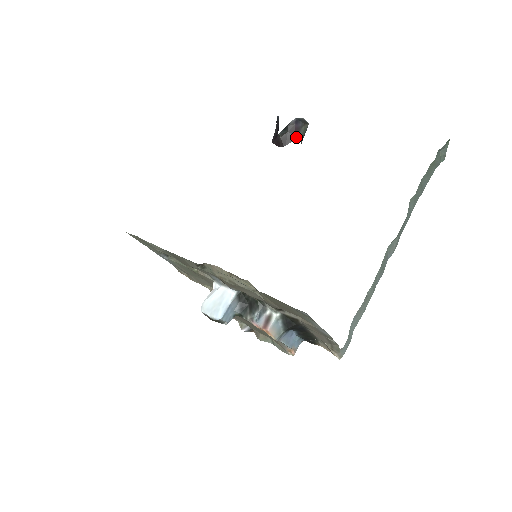
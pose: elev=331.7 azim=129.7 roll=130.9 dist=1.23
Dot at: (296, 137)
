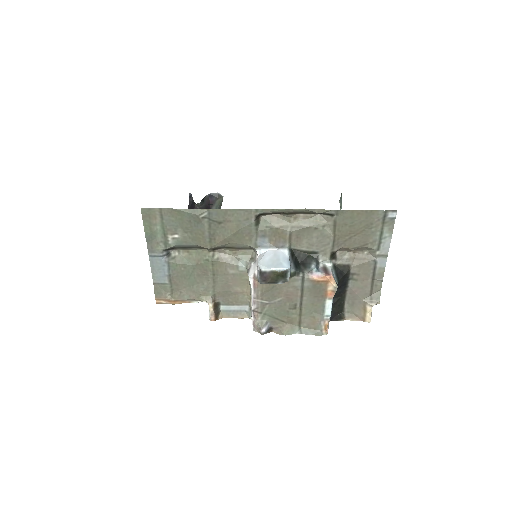
Dot at: occluded
